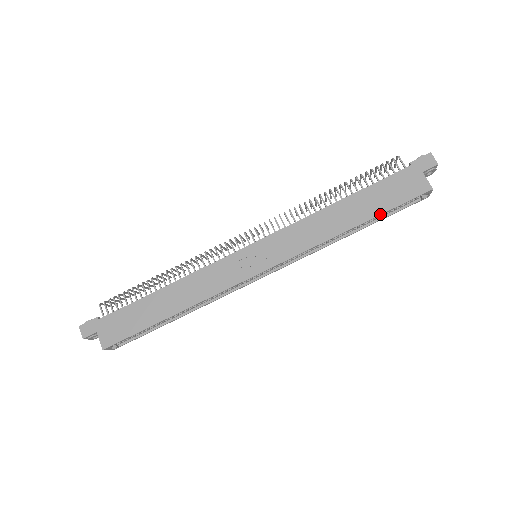
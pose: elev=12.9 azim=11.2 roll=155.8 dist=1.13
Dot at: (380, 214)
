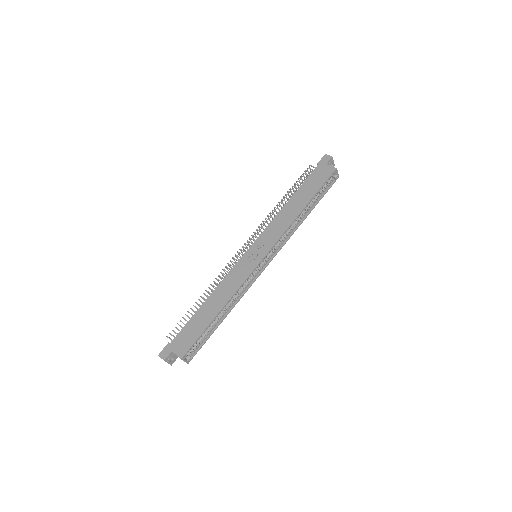
Dot at: (315, 194)
